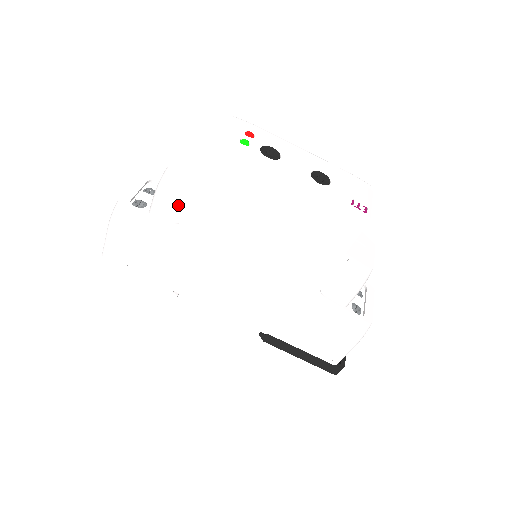
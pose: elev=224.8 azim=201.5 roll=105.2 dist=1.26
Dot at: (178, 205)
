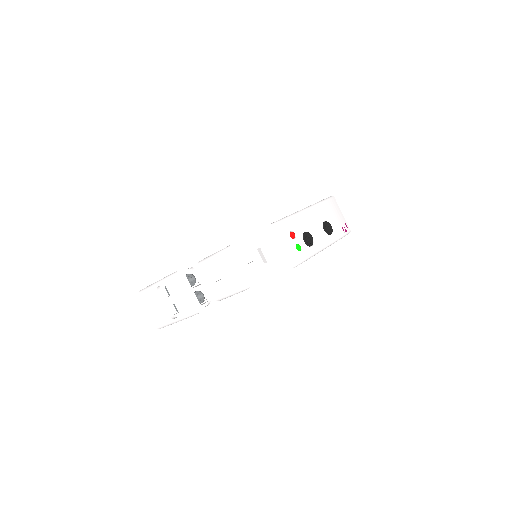
Dot at: occluded
